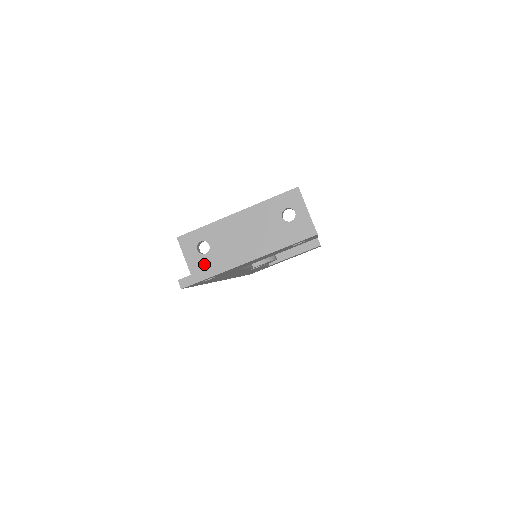
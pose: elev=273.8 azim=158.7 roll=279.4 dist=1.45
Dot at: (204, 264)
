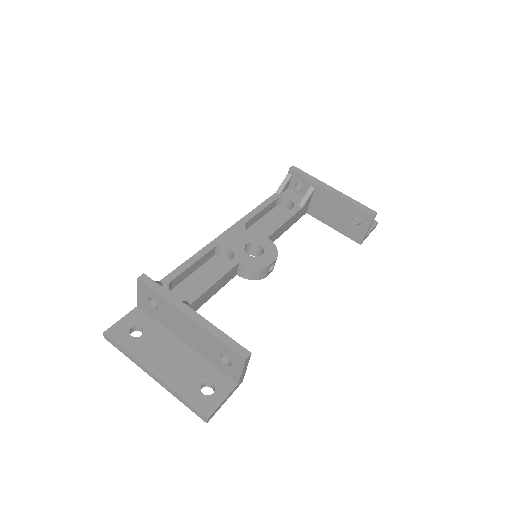
Dot at: (149, 310)
